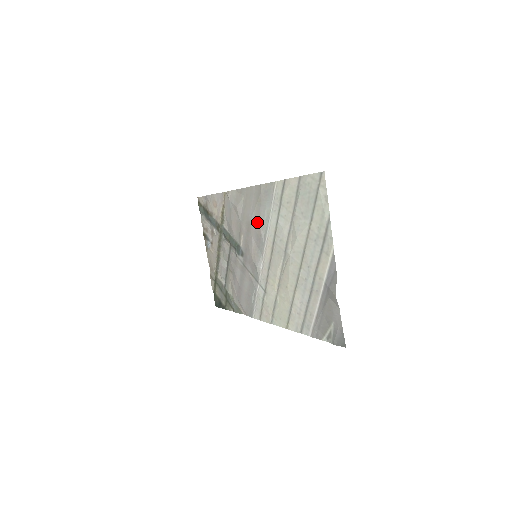
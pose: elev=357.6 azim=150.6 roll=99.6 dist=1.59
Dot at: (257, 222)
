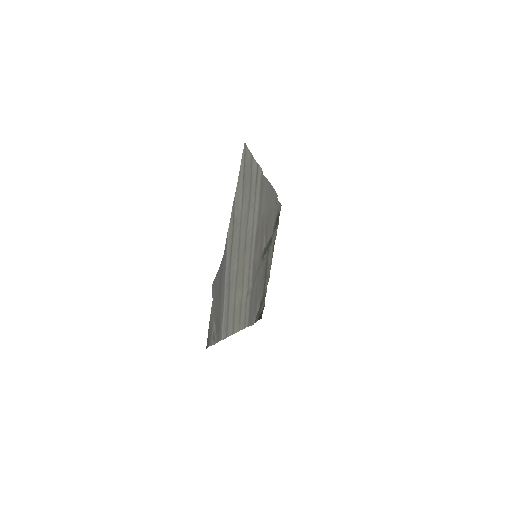
Dot at: (259, 217)
